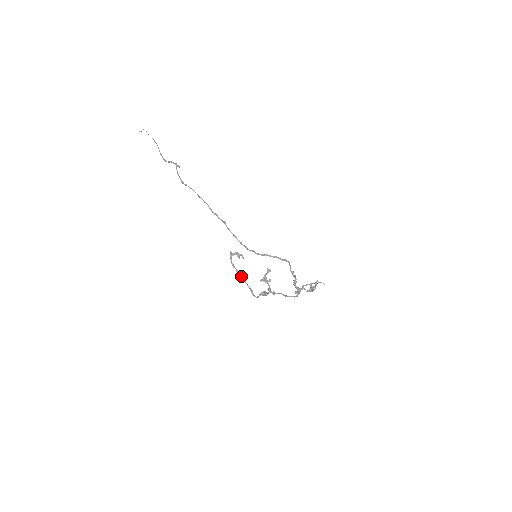
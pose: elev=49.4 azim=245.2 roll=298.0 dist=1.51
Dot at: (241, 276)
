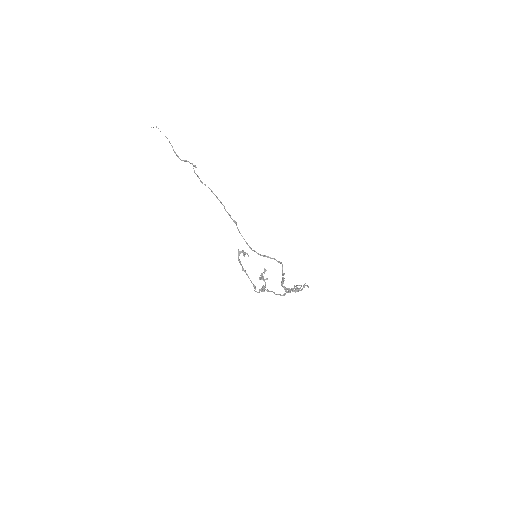
Dot at: (245, 272)
